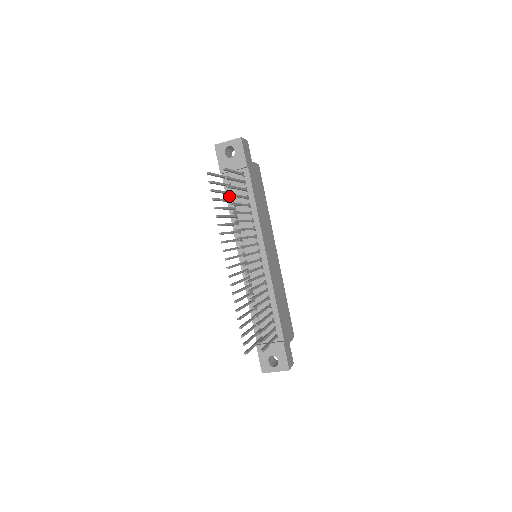
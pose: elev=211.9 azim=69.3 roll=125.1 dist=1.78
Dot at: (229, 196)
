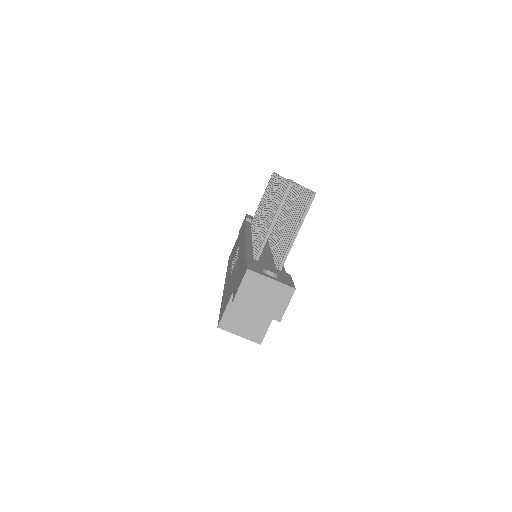
Dot at: occluded
